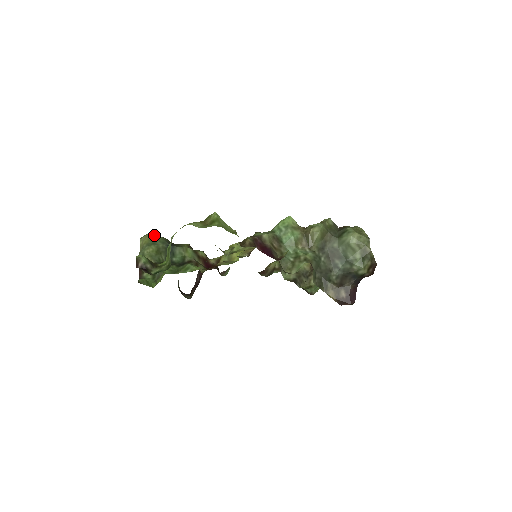
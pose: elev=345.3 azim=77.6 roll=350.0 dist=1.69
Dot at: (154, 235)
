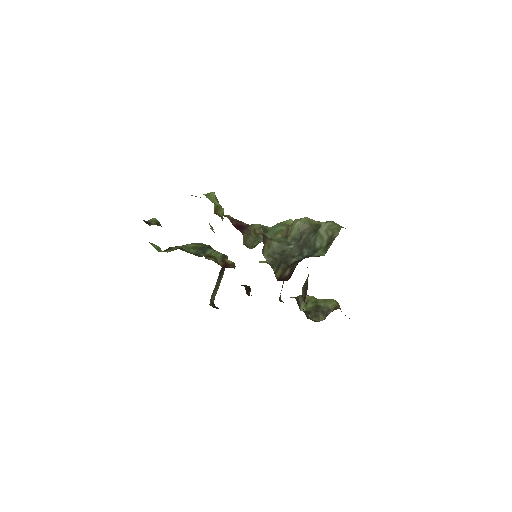
Dot at: occluded
